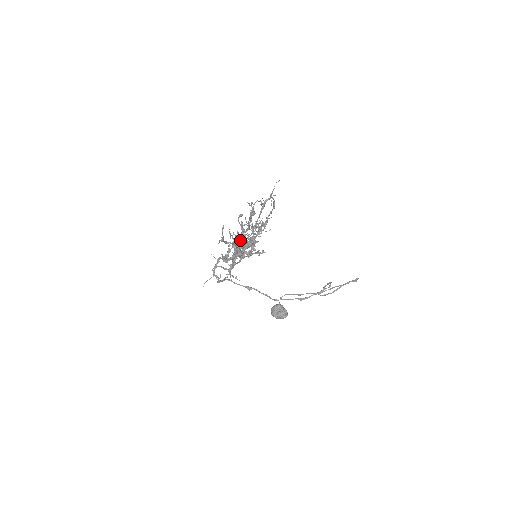
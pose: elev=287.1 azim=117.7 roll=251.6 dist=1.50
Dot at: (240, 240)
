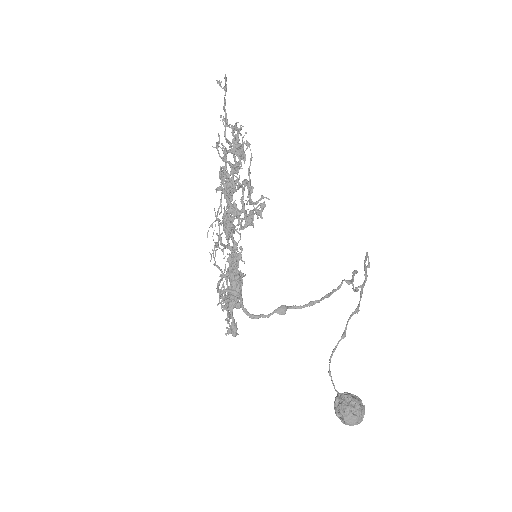
Dot at: occluded
